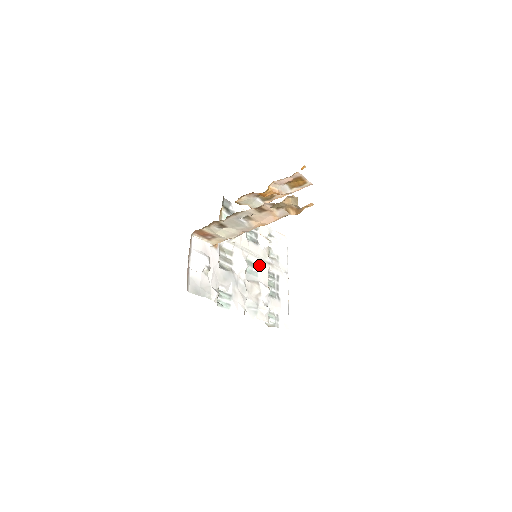
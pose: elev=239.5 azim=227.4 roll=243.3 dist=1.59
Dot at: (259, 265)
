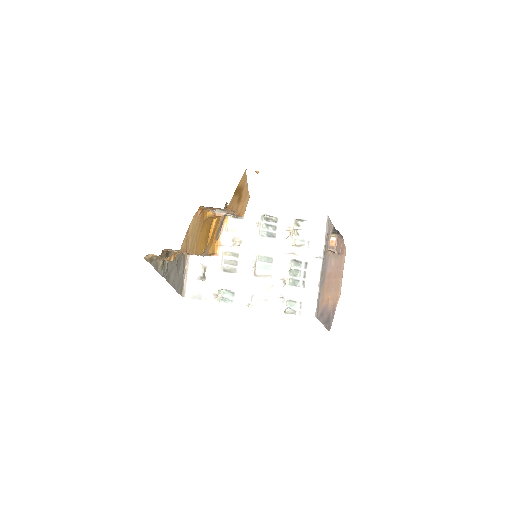
Dot at: (275, 258)
